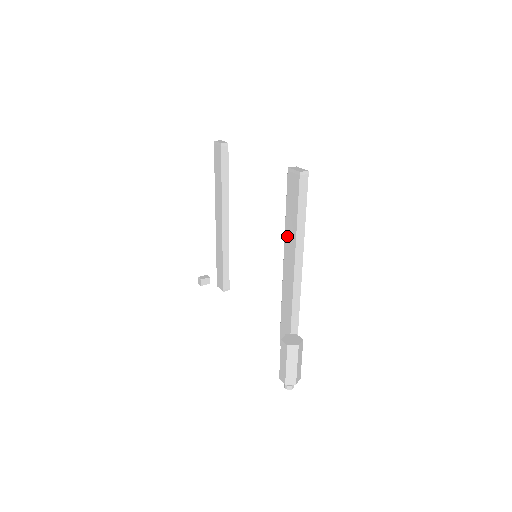
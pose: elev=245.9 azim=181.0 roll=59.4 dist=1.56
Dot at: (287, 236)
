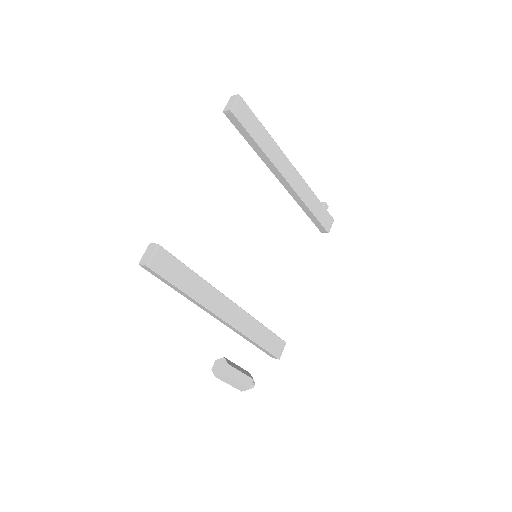
Dot at: occluded
